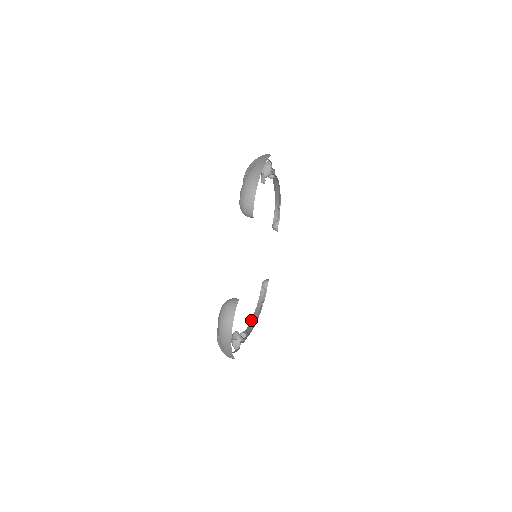
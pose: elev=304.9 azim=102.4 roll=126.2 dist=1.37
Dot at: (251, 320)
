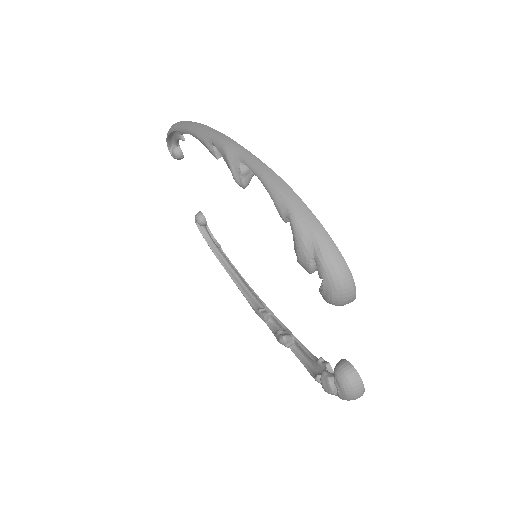
Dot at: (229, 275)
